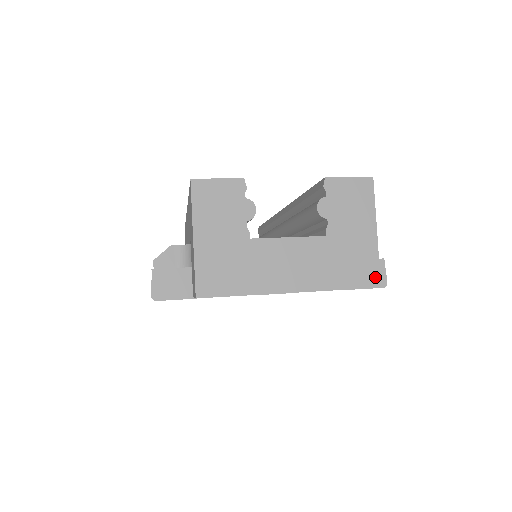
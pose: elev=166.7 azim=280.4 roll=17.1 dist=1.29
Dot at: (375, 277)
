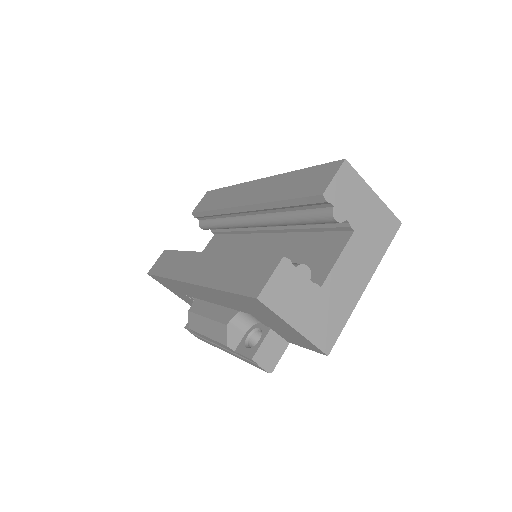
Dot at: (395, 221)
